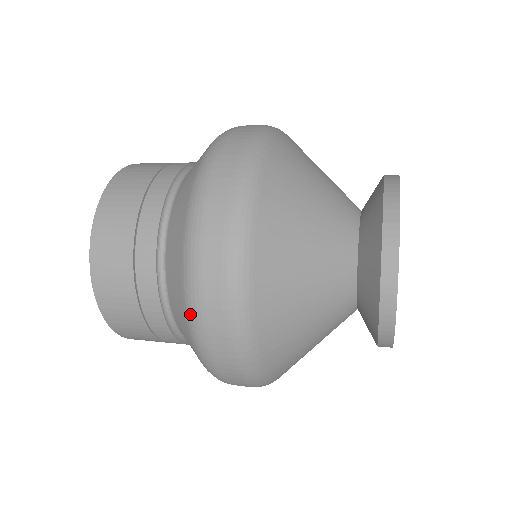
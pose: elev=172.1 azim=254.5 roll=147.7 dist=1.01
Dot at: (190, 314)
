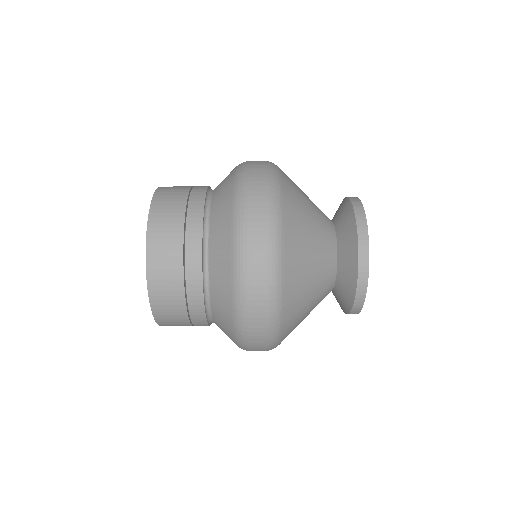
Dot at: (238, 298)
